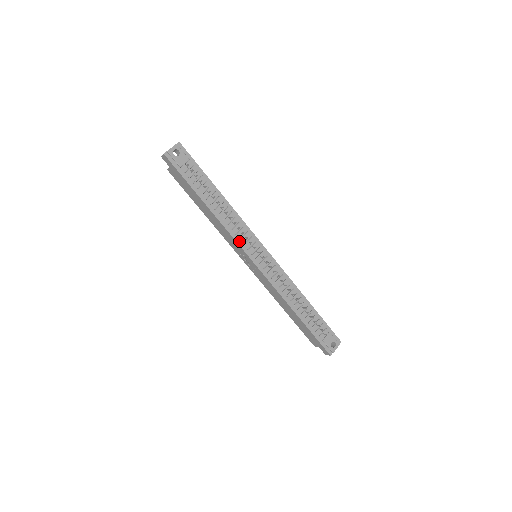
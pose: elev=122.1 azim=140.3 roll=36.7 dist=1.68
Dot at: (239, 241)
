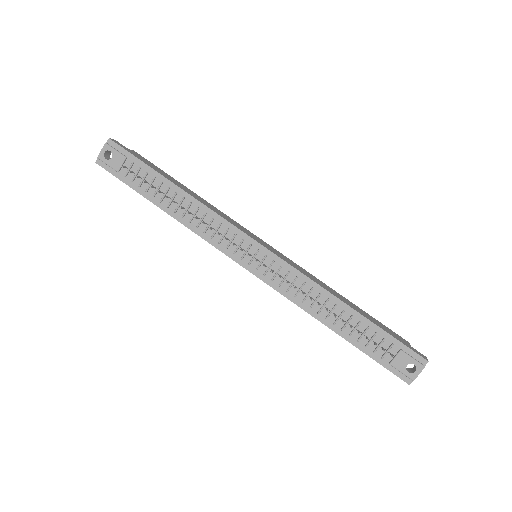
Dot at: (219, 245)
